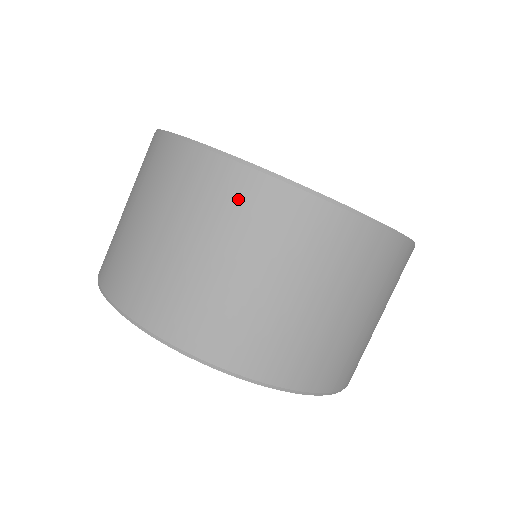
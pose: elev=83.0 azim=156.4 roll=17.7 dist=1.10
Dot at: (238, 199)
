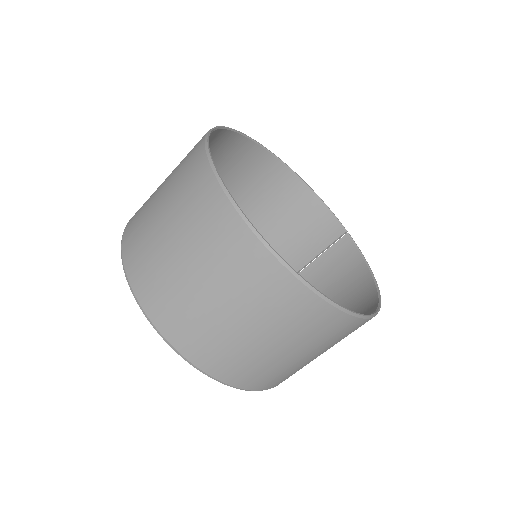
Dot at: (304, 315)
